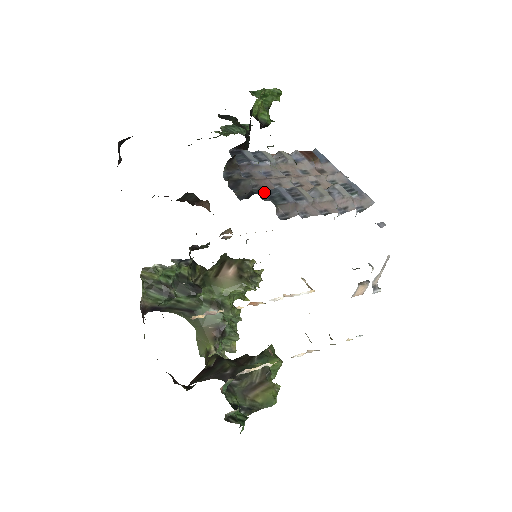
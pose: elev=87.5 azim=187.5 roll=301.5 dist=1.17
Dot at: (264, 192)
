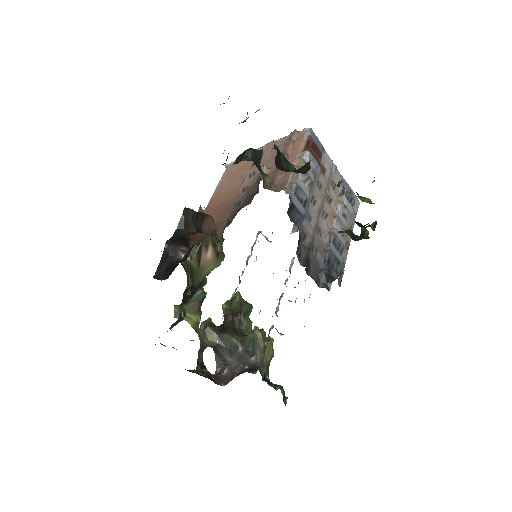
Dot at: (328, 264)
